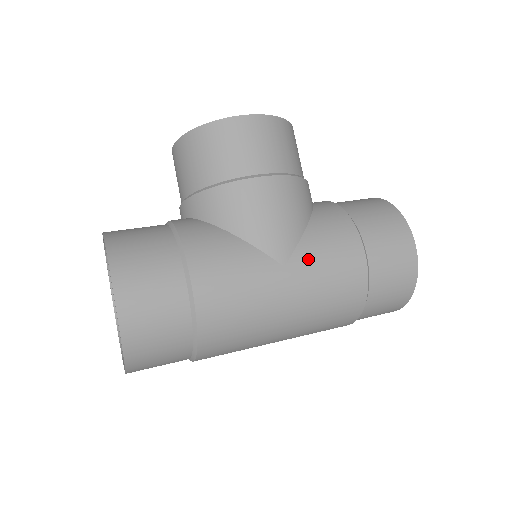
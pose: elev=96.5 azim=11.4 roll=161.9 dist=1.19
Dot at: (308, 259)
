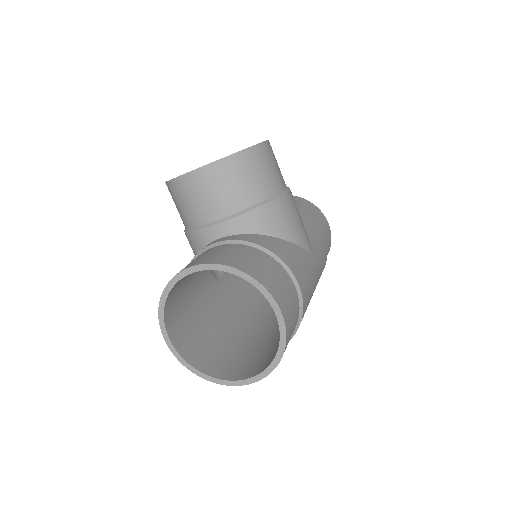
Dot at: (316, 248)
